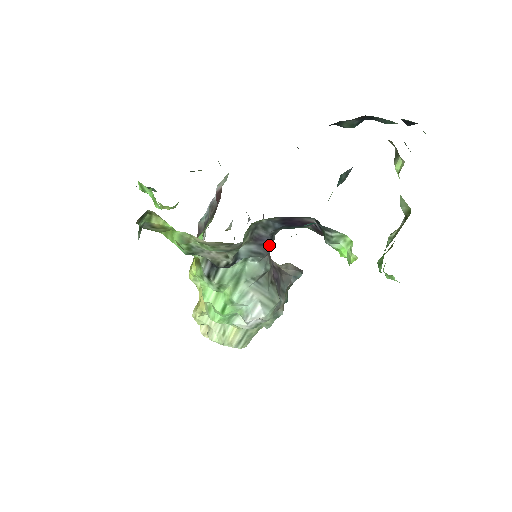
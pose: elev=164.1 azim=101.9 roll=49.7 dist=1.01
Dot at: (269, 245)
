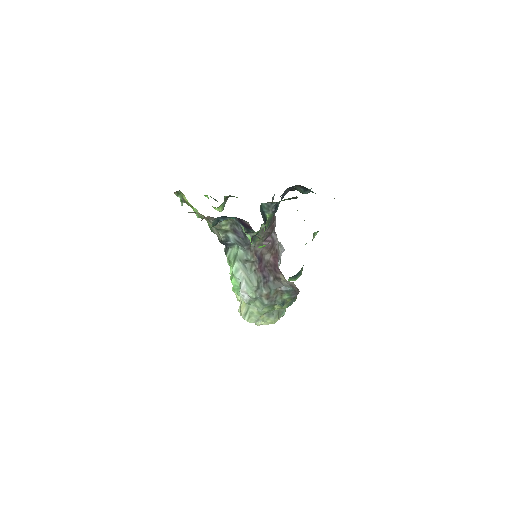
Dot at: (243, 239)
